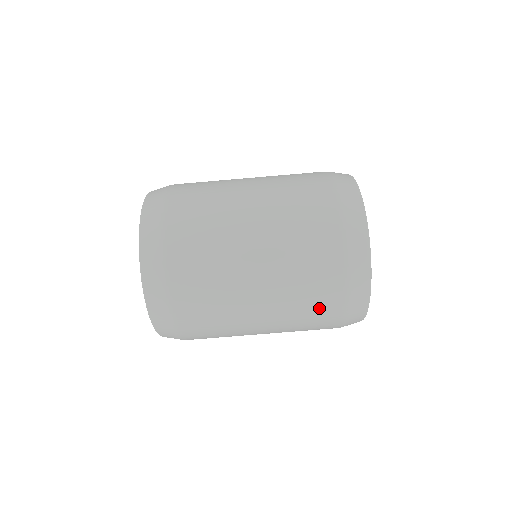
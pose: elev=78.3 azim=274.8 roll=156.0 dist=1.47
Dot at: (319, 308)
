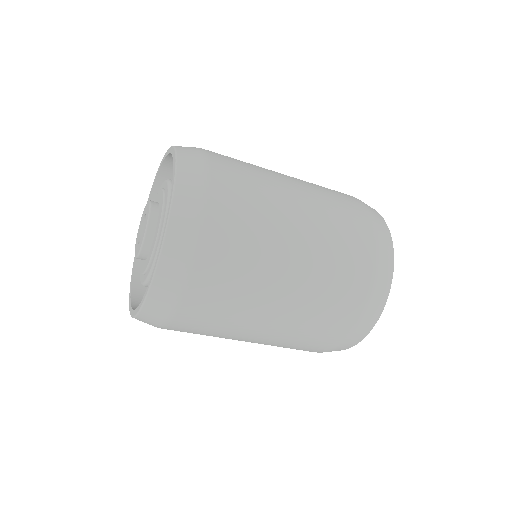
Dot at: occluded
